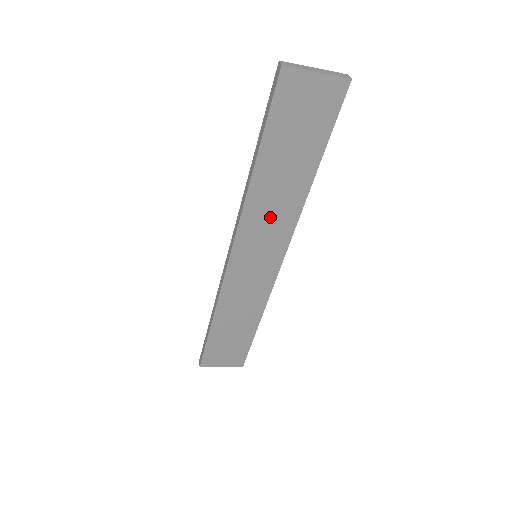
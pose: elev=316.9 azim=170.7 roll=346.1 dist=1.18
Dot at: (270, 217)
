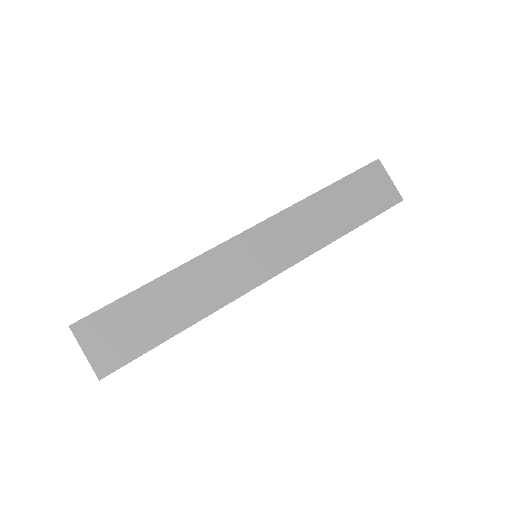
Dot at: (298, 232)
